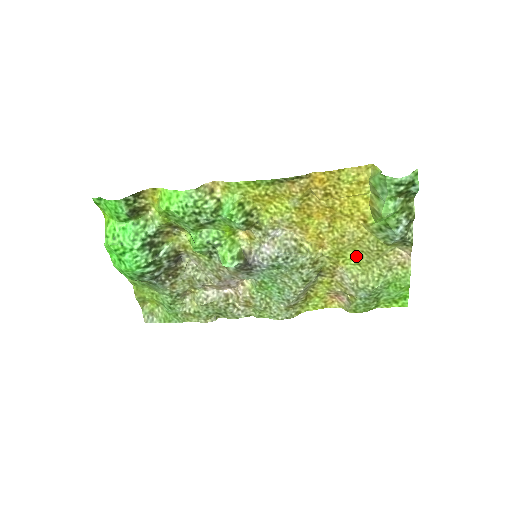
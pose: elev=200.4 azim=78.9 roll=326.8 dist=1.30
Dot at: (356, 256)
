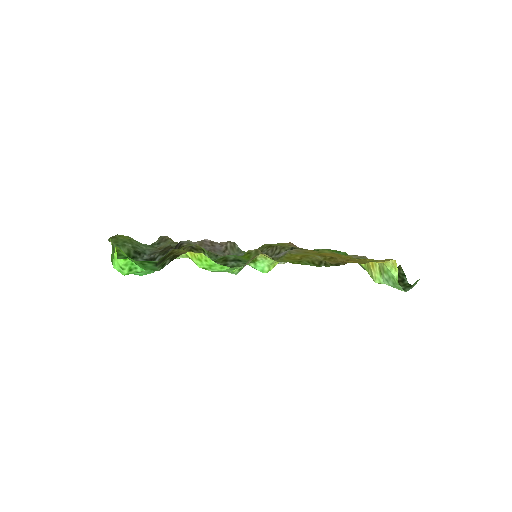
Dot at: (330, 251)
